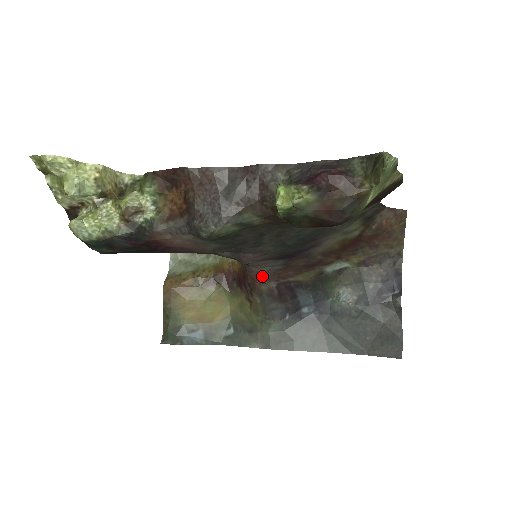
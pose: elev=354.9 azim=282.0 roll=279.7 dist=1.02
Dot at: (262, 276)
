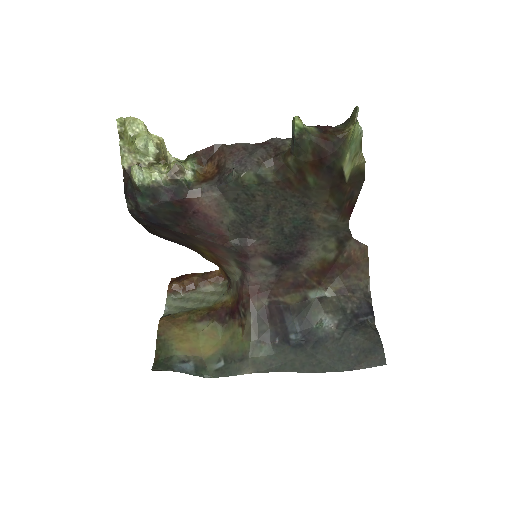
Dot at: (257, 290)
